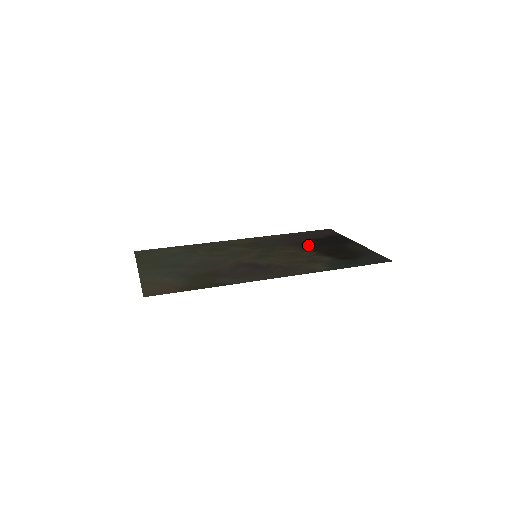
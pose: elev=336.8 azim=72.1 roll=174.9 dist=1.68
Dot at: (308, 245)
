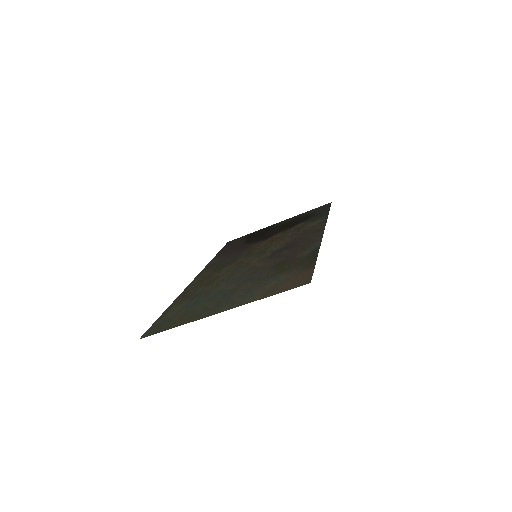
Dot at: (258, 240)
